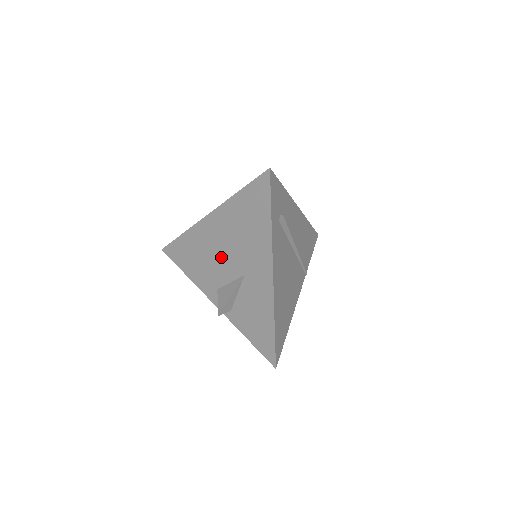
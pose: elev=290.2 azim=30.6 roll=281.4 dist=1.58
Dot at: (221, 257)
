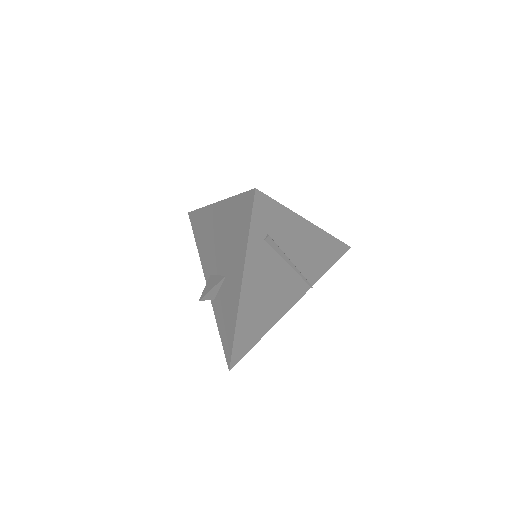
Dot at: (216, 248)
